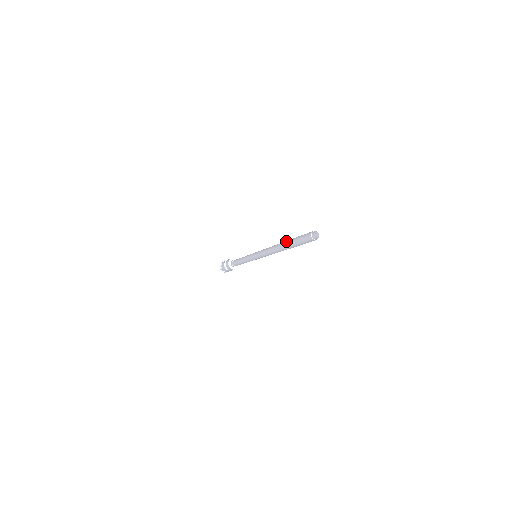
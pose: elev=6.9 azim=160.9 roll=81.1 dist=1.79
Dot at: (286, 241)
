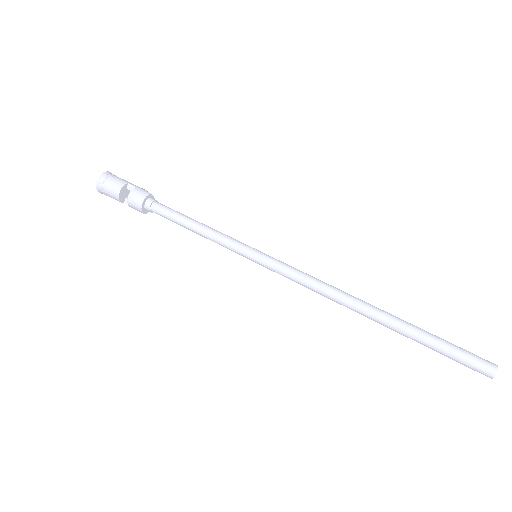
Dot at: (399, 324)
